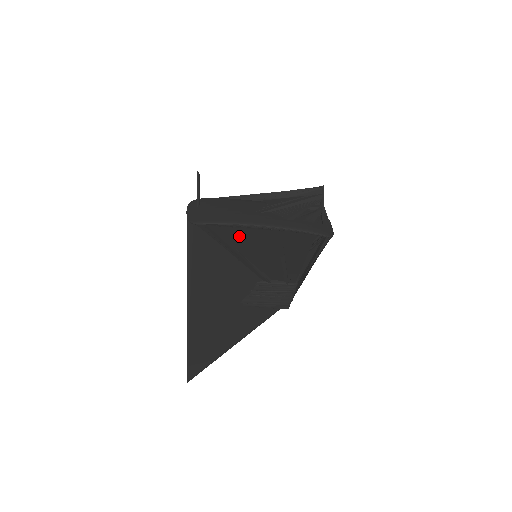
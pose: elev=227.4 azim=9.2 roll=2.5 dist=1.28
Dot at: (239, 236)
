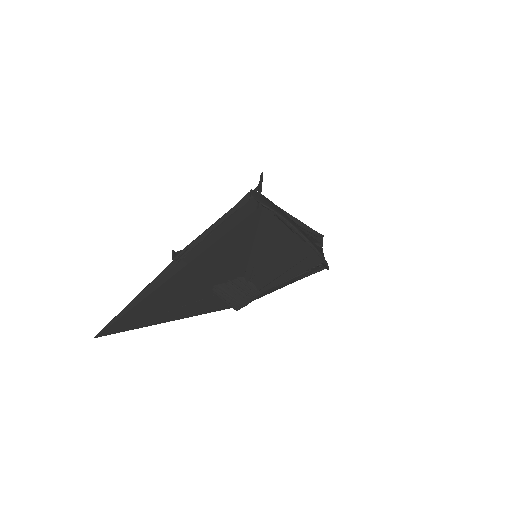
Dot at: (278, 233)
